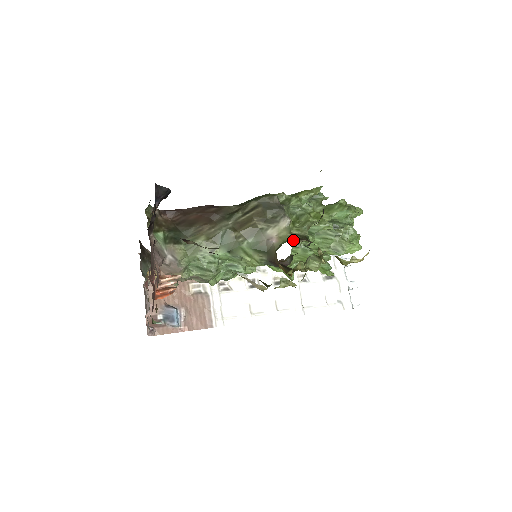
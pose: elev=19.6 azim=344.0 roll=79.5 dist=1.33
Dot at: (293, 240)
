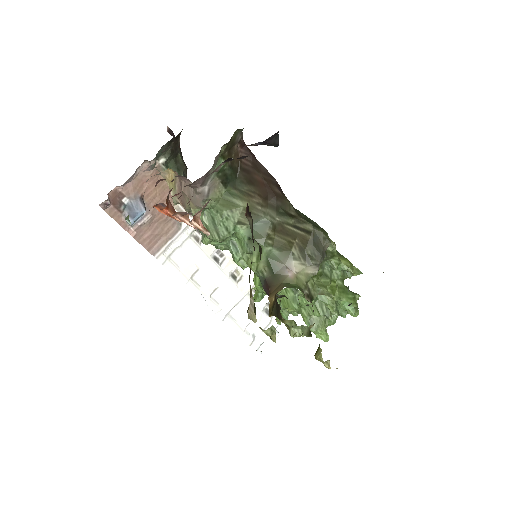
Dot at: (304, 292)
